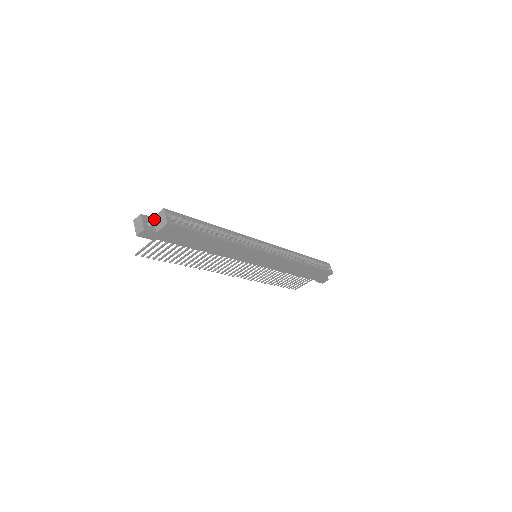
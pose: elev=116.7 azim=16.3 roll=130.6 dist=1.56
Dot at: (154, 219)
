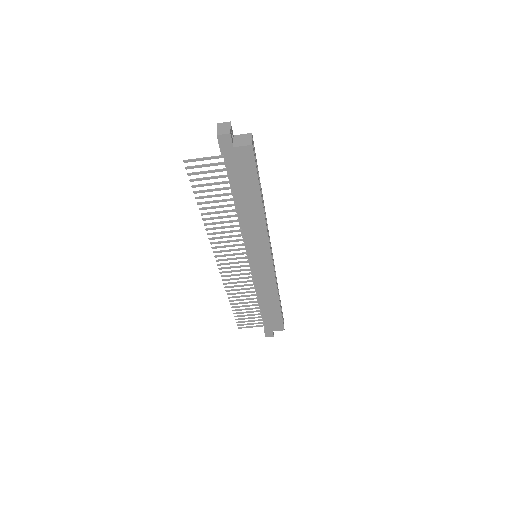
Dot at: (235, 137)
